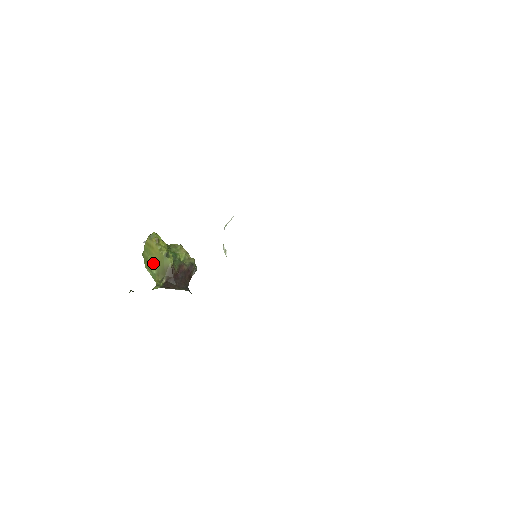
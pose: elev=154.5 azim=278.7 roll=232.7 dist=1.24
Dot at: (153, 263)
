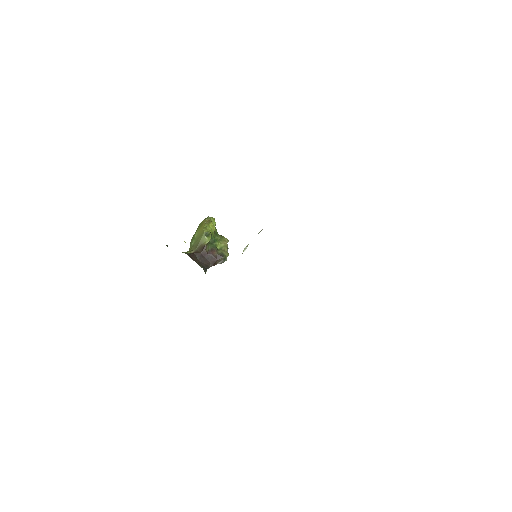
Dot at: (196, 236)
